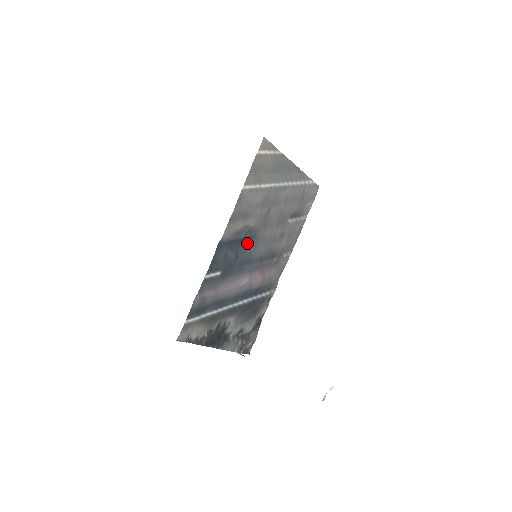
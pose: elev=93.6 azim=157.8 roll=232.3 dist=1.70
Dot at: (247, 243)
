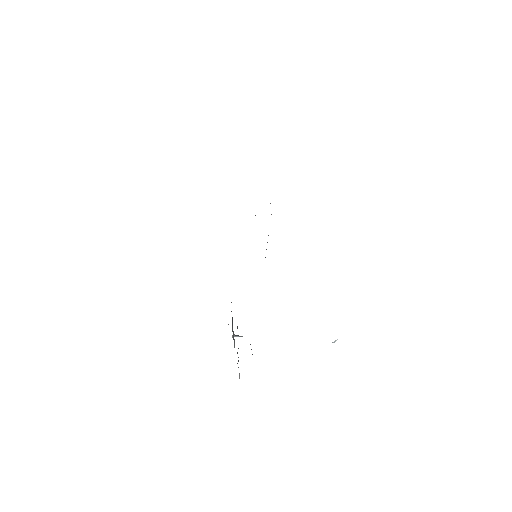
Dot at: occluded
